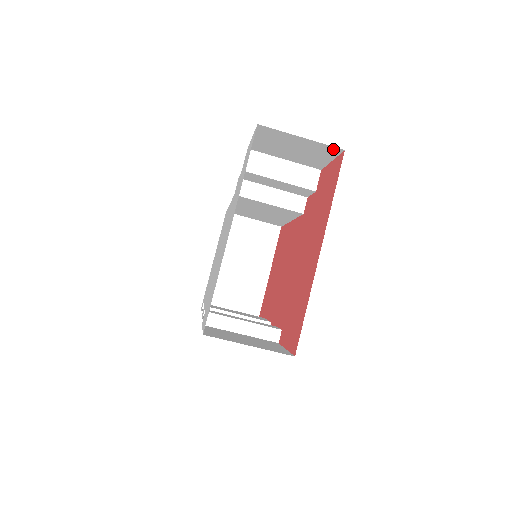
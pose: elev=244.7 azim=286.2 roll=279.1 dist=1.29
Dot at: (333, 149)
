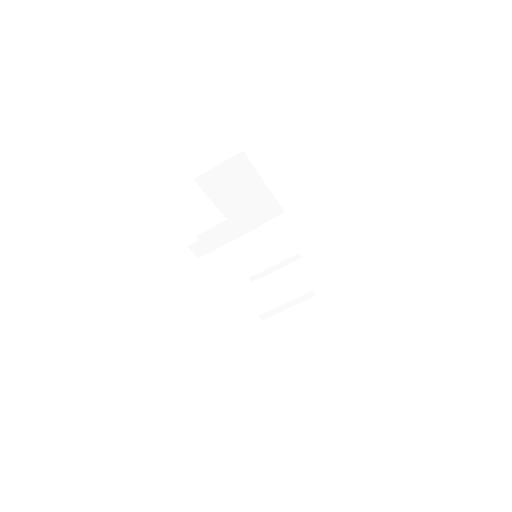
Dot at: occluded
